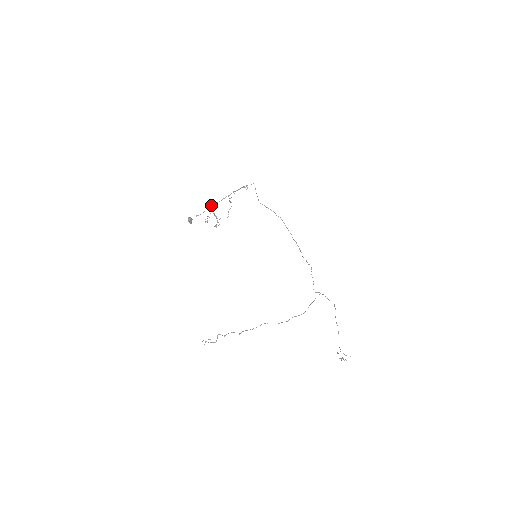
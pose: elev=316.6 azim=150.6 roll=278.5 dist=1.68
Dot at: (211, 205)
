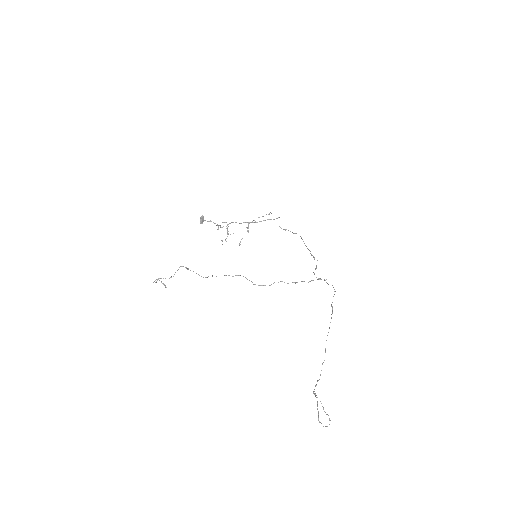
Dot at: occluded
